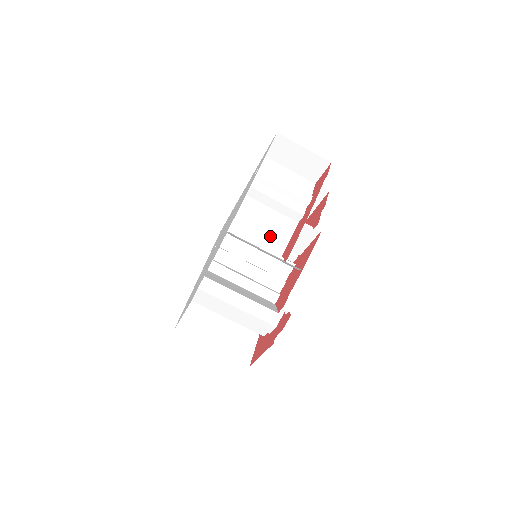
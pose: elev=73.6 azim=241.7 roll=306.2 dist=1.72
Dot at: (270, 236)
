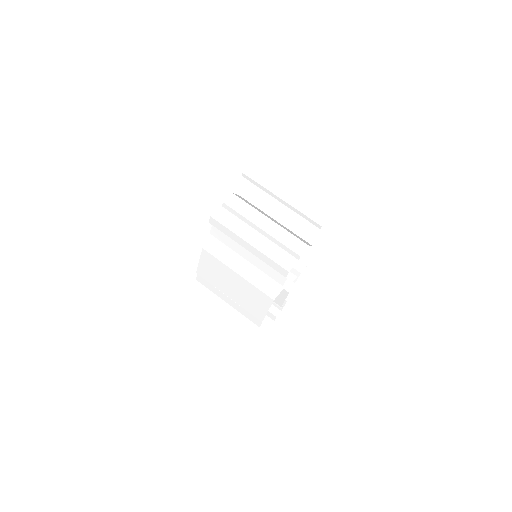
Dot at: occluded
